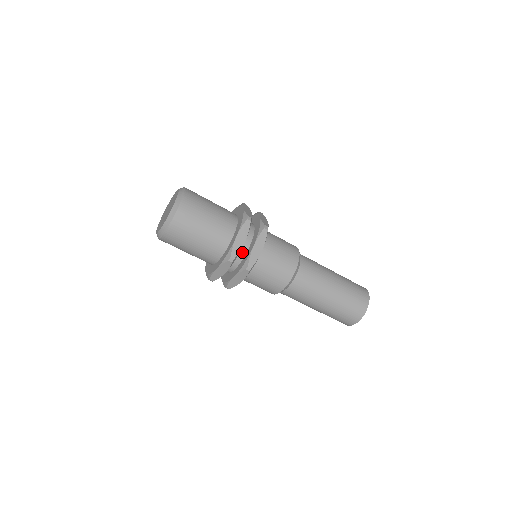
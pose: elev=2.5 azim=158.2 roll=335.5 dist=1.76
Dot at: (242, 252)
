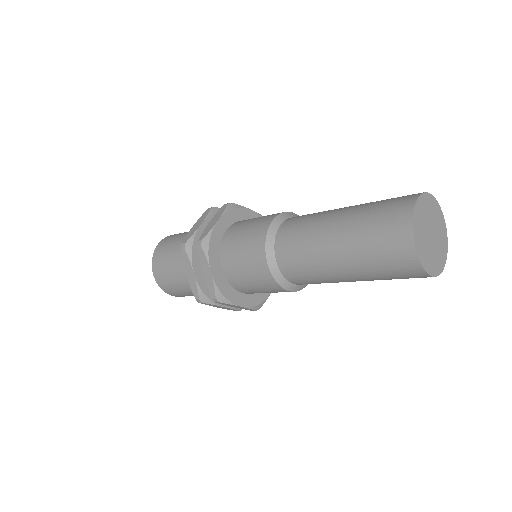
Dot at: occluded
